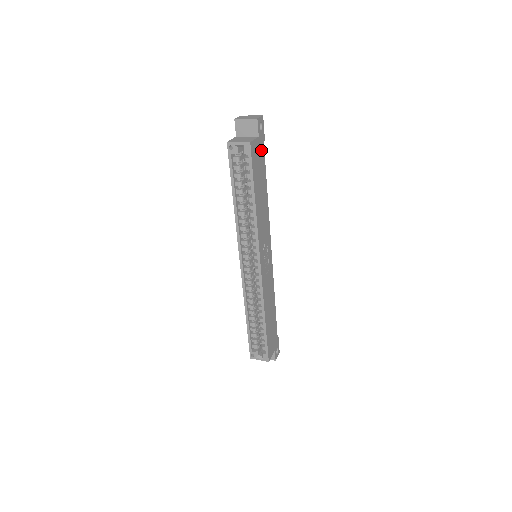
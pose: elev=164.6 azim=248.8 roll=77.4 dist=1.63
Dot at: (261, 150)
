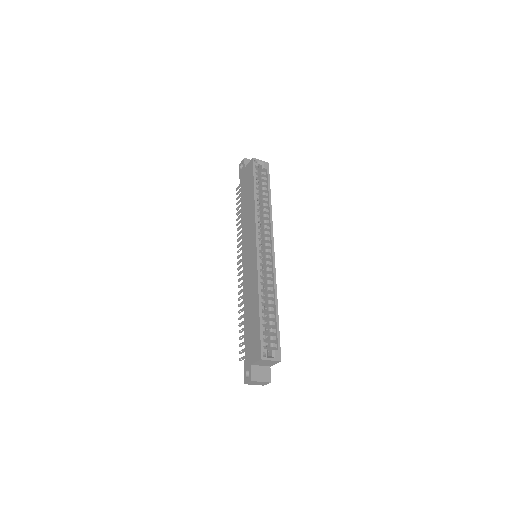
Dot at: occluded
